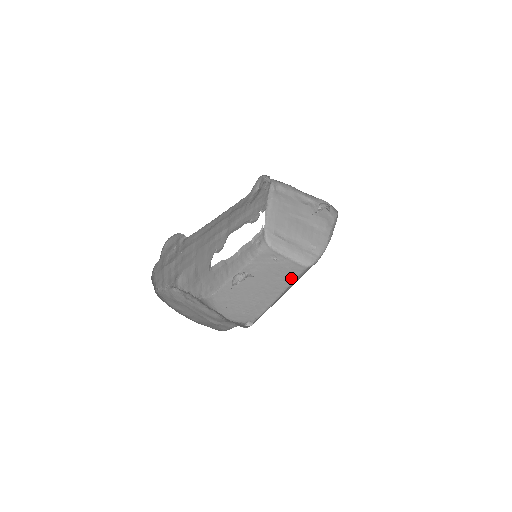
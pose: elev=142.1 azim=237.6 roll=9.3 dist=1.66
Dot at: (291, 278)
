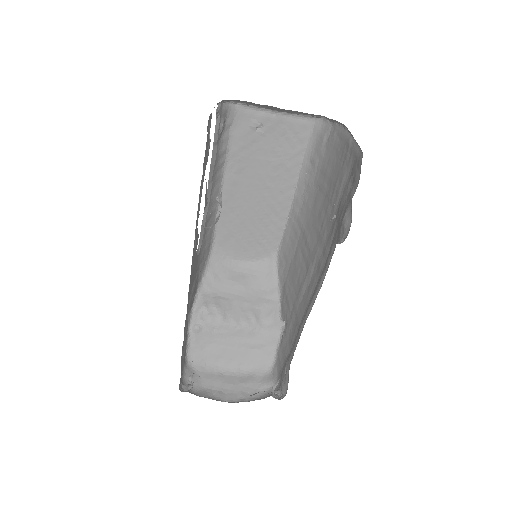
Dot at: (297, 157)
